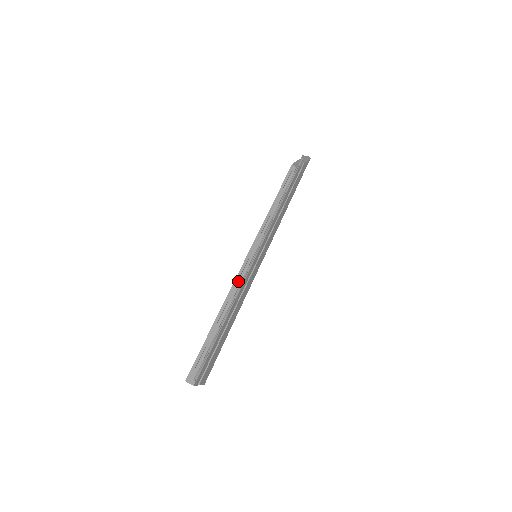
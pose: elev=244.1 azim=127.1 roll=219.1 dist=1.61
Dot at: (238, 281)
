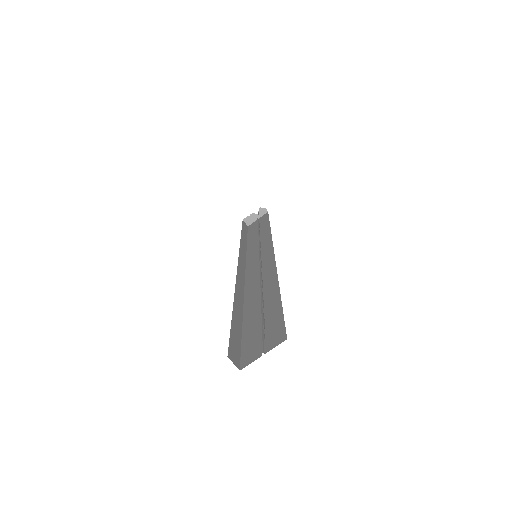
Dot at: (240, 277)
